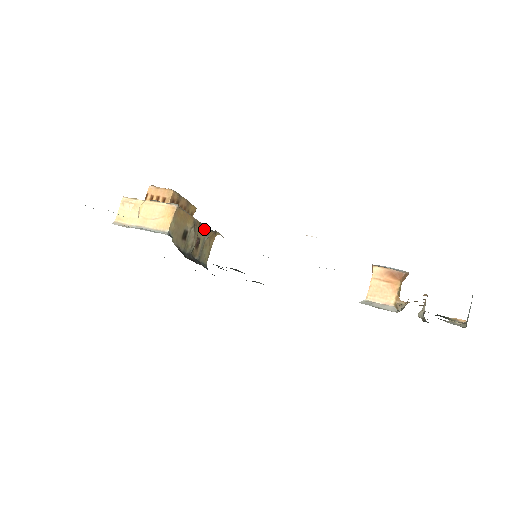
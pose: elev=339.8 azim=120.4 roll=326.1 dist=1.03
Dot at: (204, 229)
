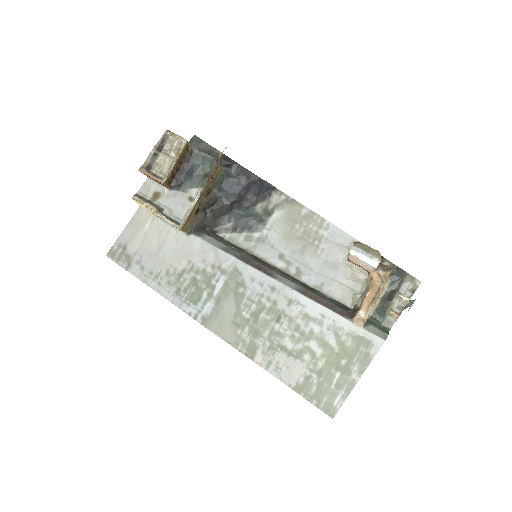
Dot at: (207, 184)
